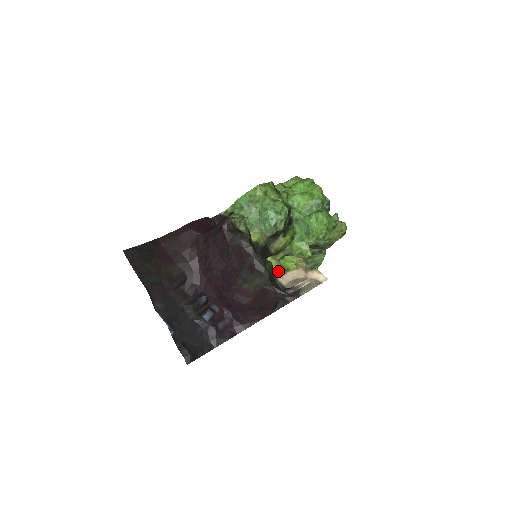
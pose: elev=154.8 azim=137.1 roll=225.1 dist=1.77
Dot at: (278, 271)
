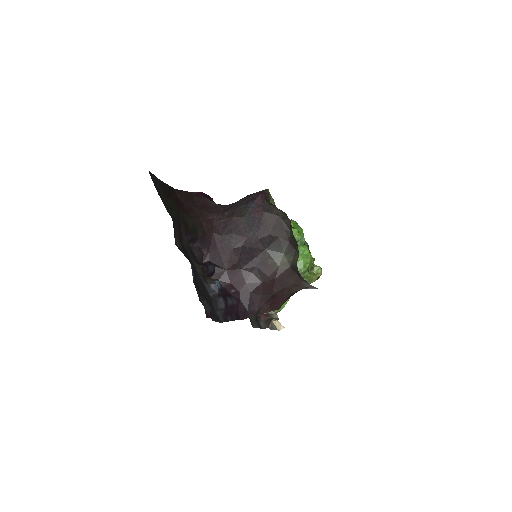
Dot at: occluded
